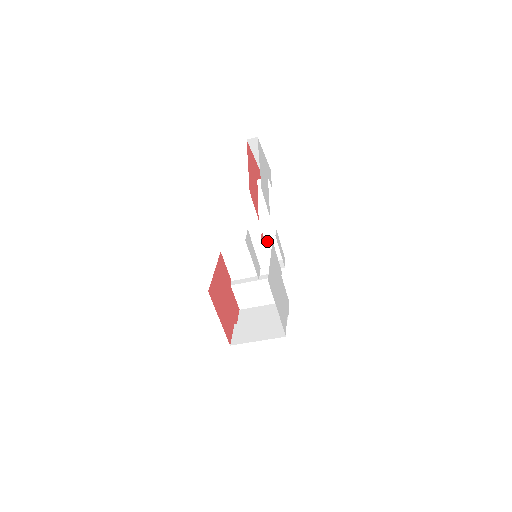
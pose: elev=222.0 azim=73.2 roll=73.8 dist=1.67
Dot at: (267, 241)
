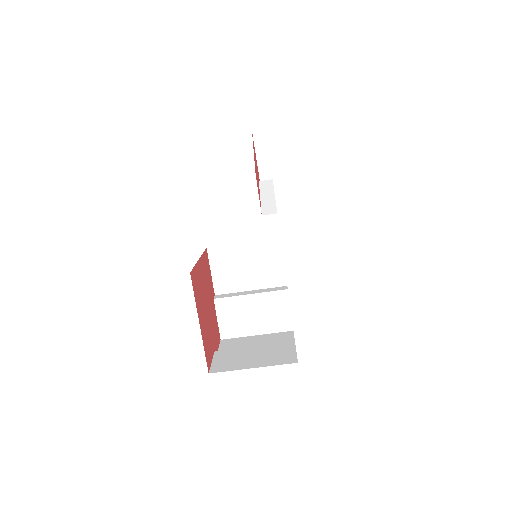
Dot at: occluded
